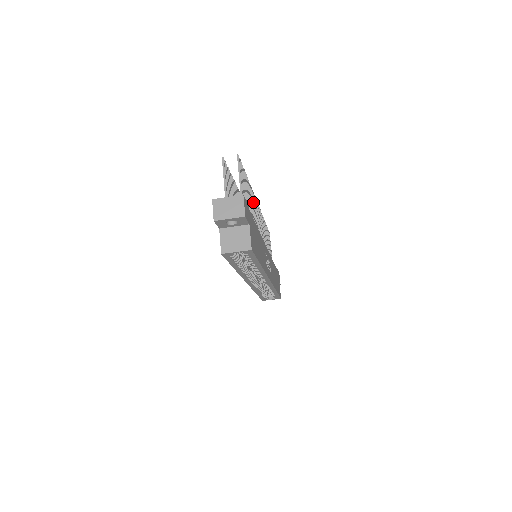
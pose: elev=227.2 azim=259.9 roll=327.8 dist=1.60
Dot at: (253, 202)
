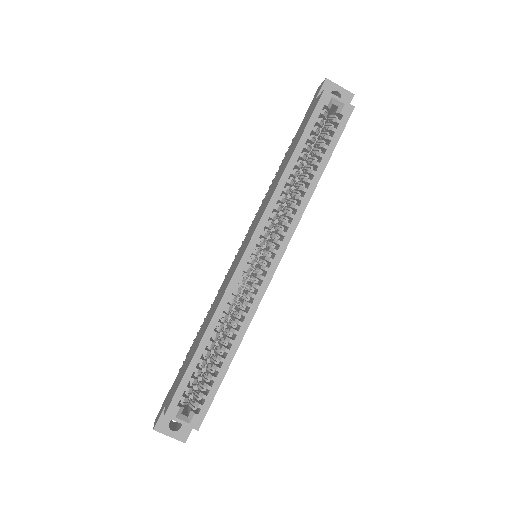
Dot at: occluded
